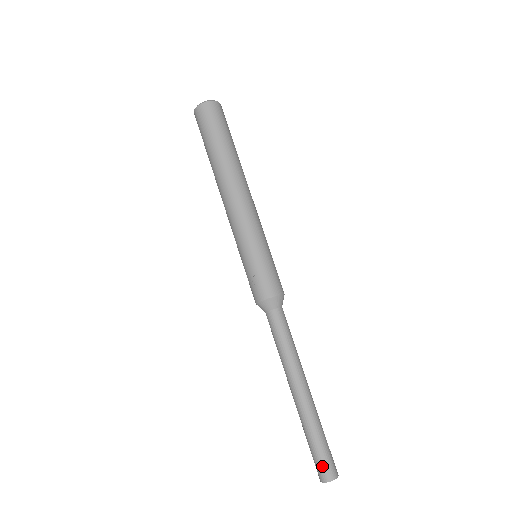
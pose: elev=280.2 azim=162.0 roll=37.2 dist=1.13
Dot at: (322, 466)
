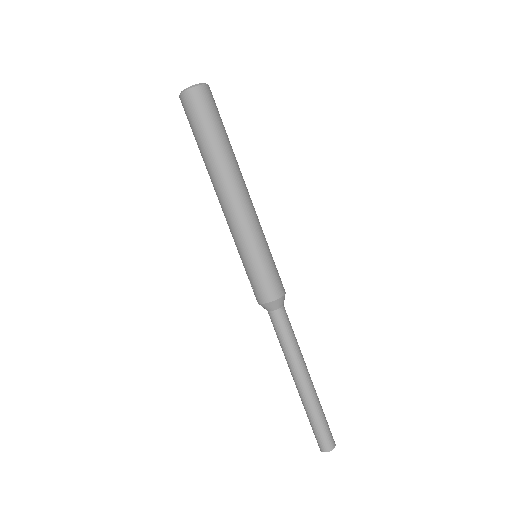
Dot at: (318, 440)
